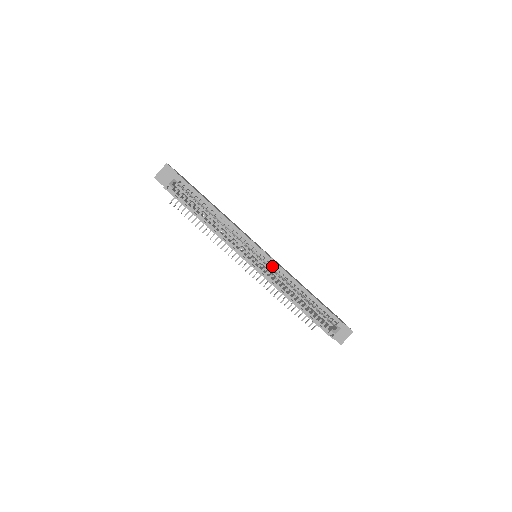
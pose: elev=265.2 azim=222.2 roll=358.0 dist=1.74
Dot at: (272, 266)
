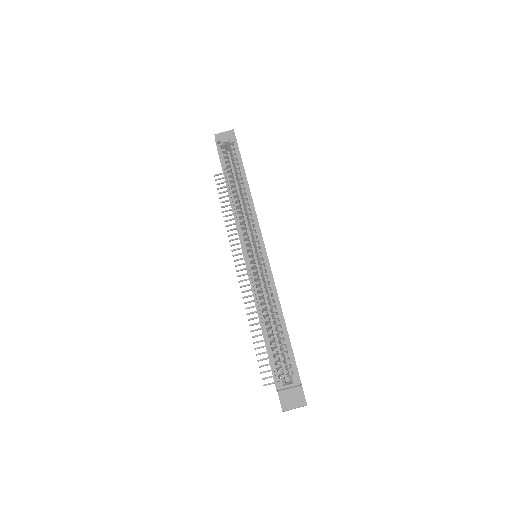
Dot at: (264, 267)
